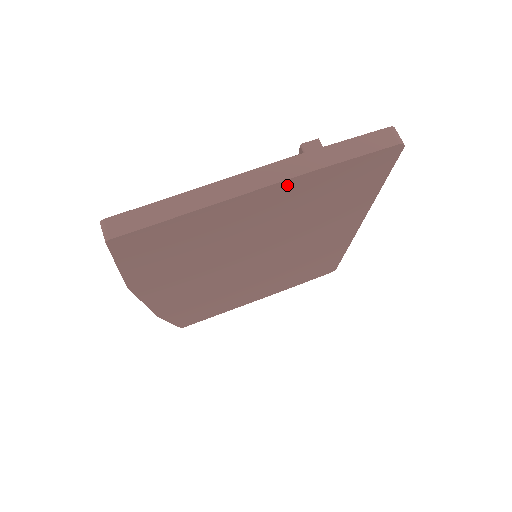
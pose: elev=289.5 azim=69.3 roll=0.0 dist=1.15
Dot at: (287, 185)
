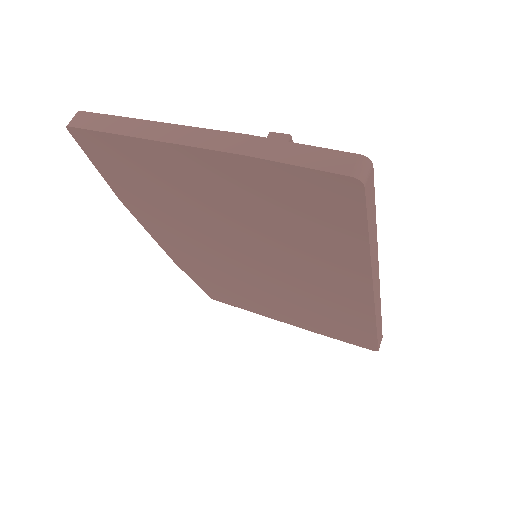
Dot at: (219, 159)
